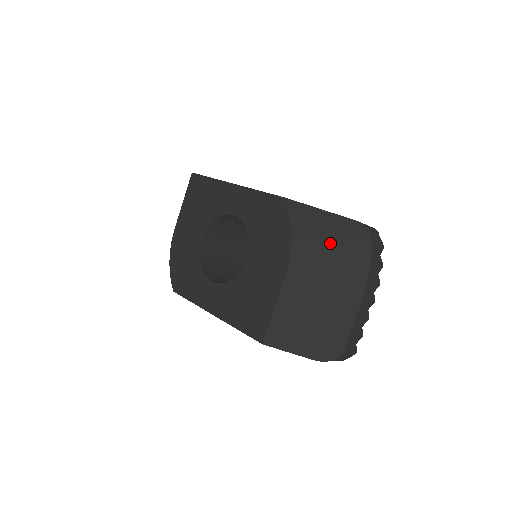
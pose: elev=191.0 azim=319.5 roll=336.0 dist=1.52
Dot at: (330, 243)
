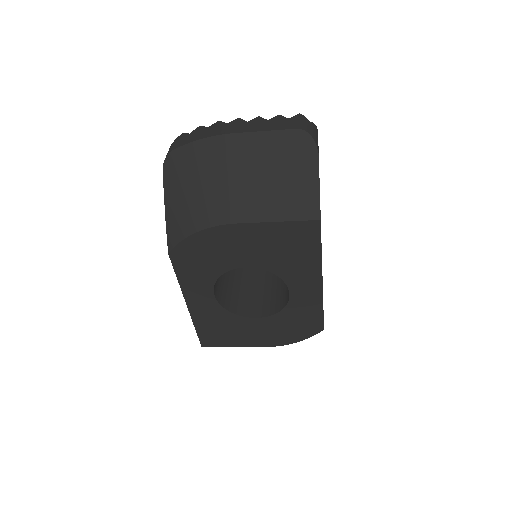
Dot at: occluded
